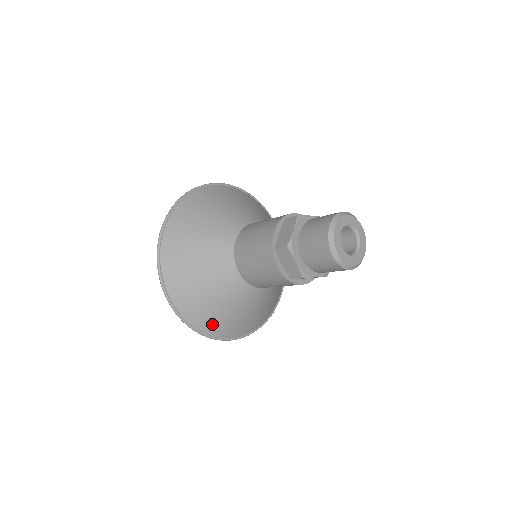
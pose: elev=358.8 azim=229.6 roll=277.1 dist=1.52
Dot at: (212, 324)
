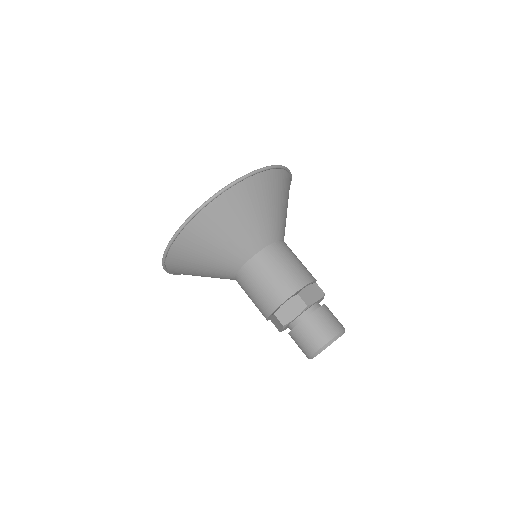
Dot at: occluded
